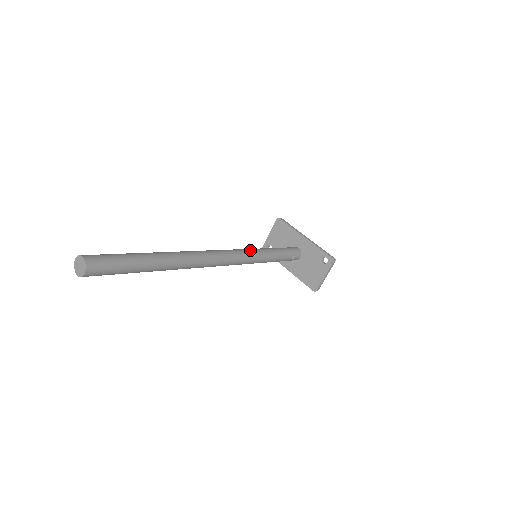
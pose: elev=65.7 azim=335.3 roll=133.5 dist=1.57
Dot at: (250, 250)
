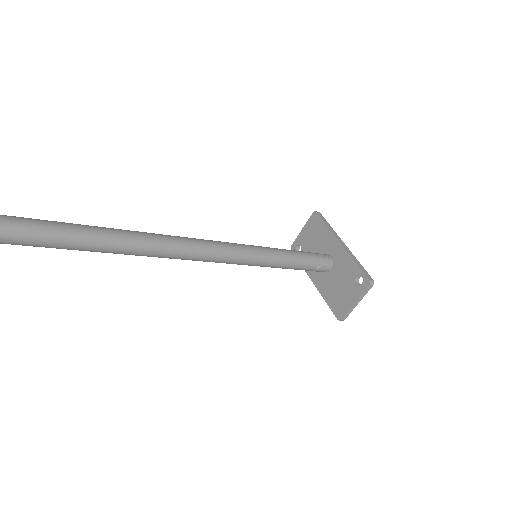
Dot at: (244, 246)
